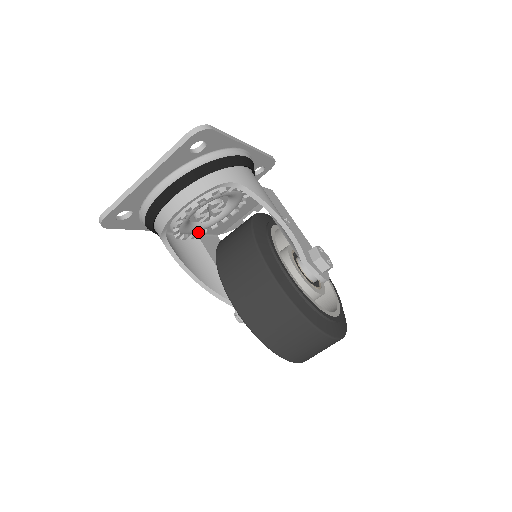
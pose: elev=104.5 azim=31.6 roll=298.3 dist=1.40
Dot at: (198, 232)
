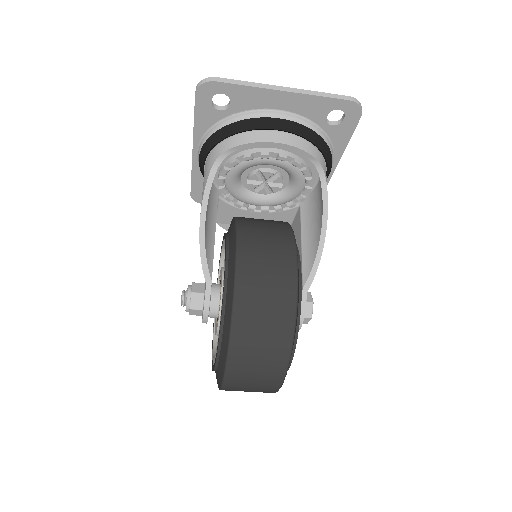
Dot at: (227, 192)
